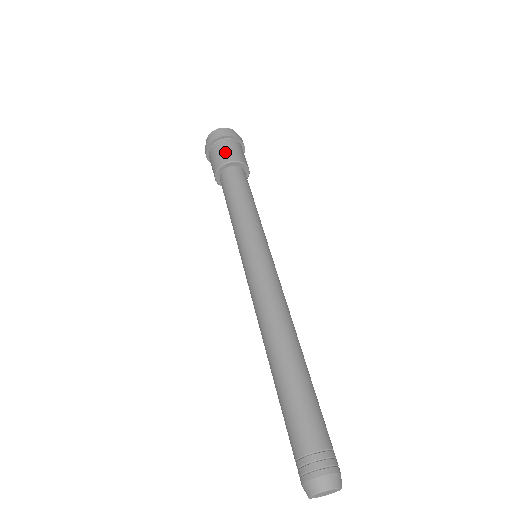
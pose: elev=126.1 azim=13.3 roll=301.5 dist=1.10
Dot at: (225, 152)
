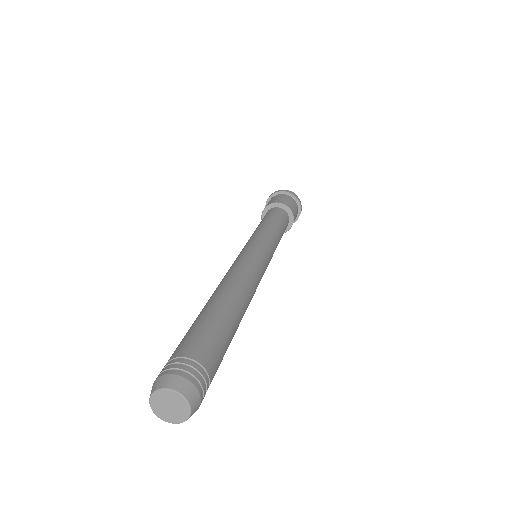
Dot at: (277, 199)
